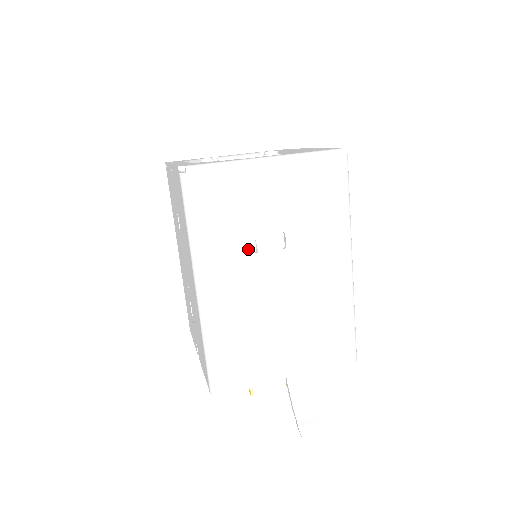
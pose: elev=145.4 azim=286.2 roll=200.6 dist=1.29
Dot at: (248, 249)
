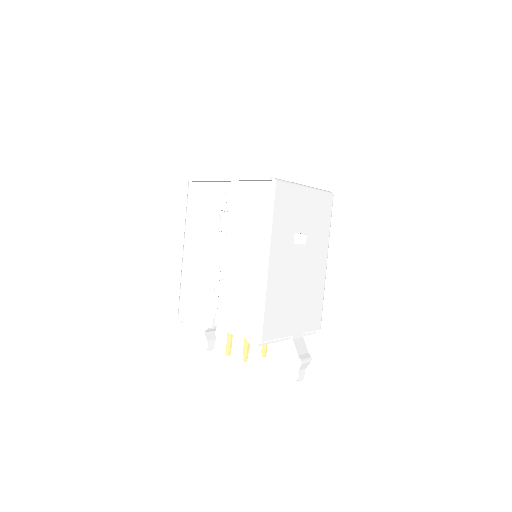
Dot at: (291, 240)
